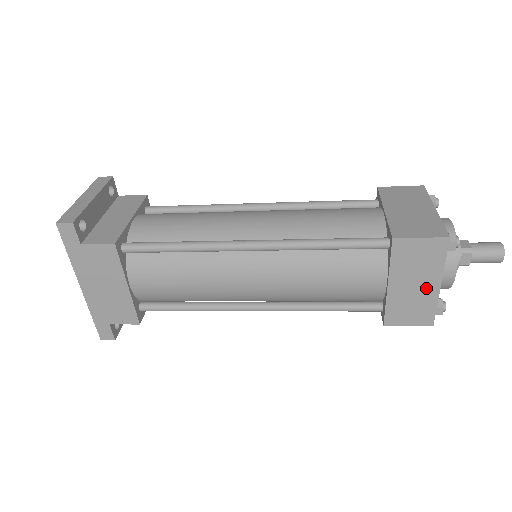
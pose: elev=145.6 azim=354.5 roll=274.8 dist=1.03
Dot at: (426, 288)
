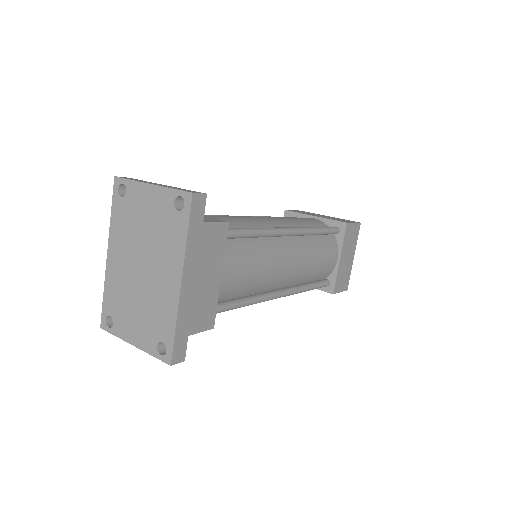
Dot at: (350, 260)
